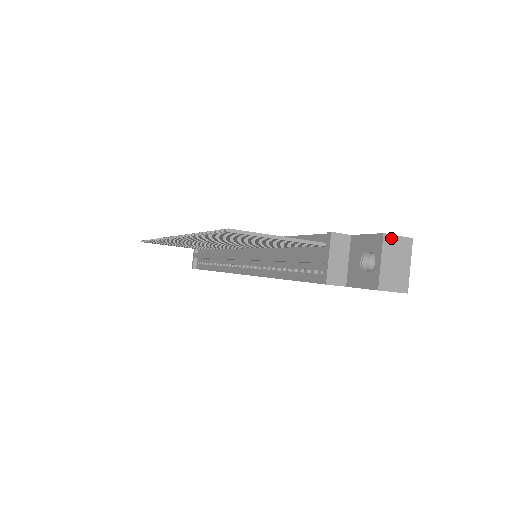
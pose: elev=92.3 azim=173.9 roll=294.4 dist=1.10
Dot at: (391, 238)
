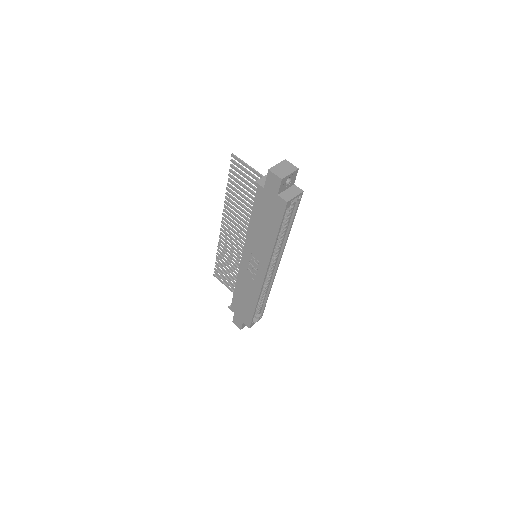
Dot at: (288, 162)
